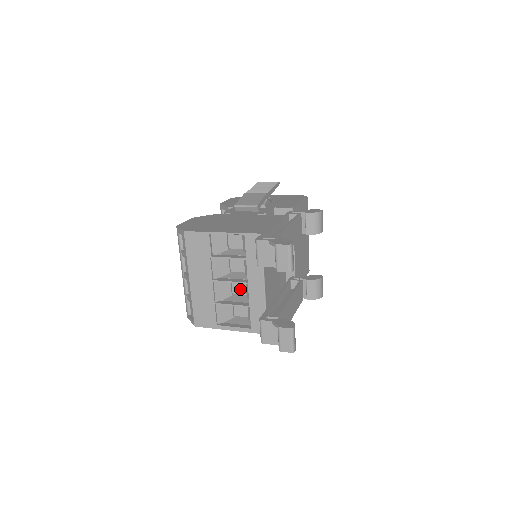
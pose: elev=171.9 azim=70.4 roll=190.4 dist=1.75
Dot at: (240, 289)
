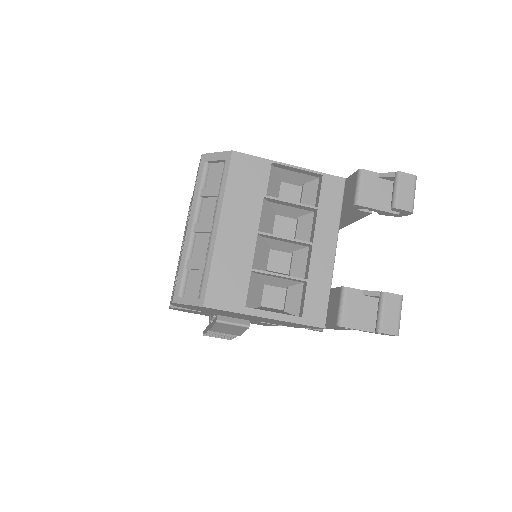
Dot at: (280, 263)
